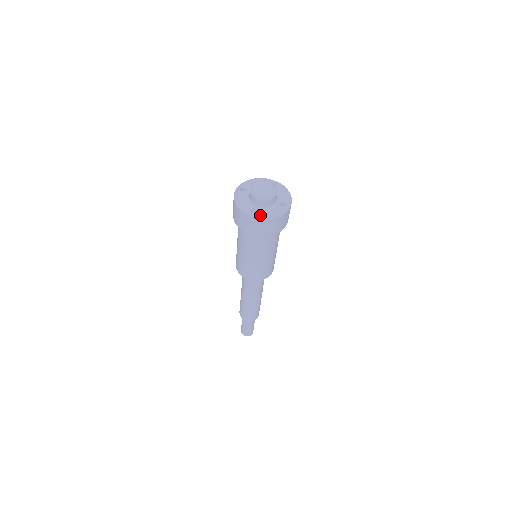
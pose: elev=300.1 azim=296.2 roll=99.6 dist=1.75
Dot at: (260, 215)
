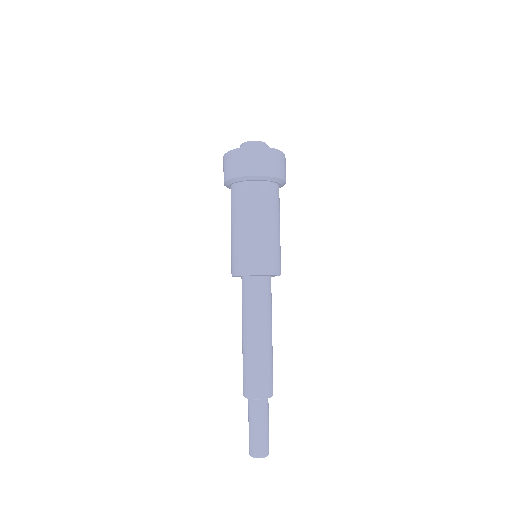
Dot at: (264, 147)
